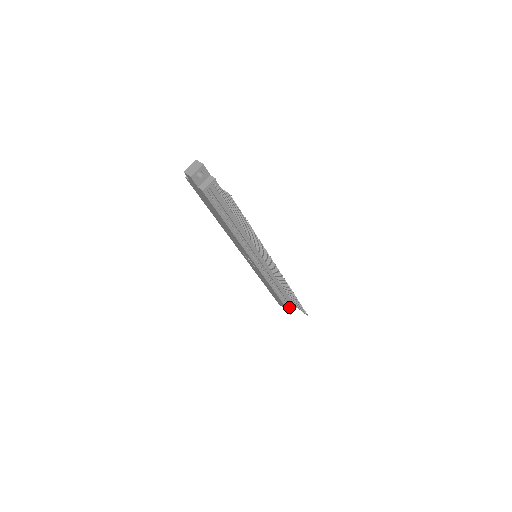
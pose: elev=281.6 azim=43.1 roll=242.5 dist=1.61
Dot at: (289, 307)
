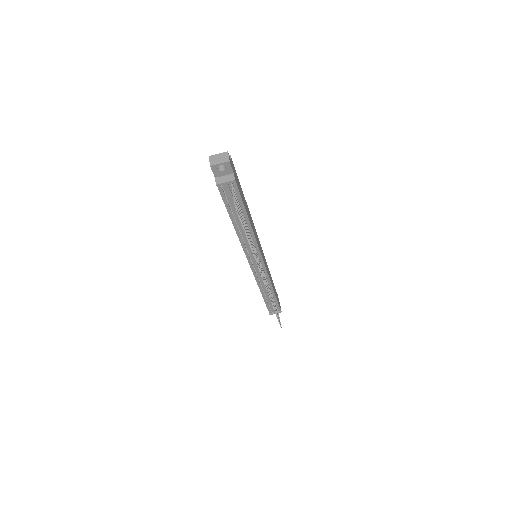
Dot at: (271, 309)
